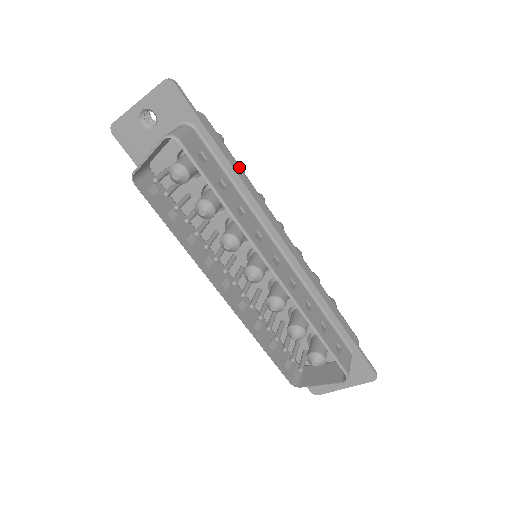
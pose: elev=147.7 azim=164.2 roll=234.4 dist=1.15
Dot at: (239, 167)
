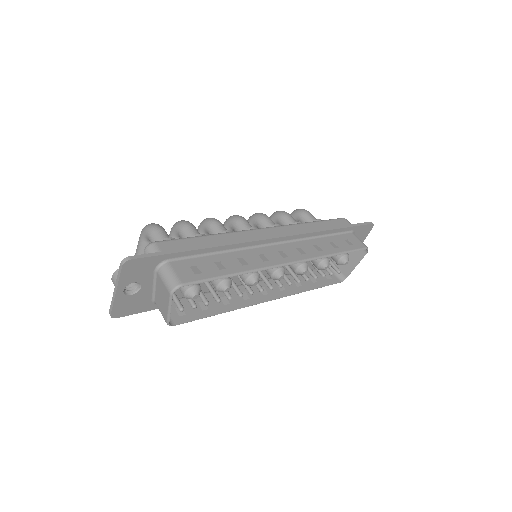
Dot at: (204, 237)
